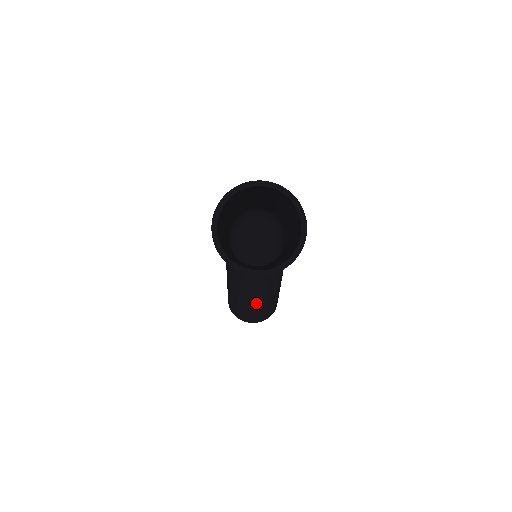
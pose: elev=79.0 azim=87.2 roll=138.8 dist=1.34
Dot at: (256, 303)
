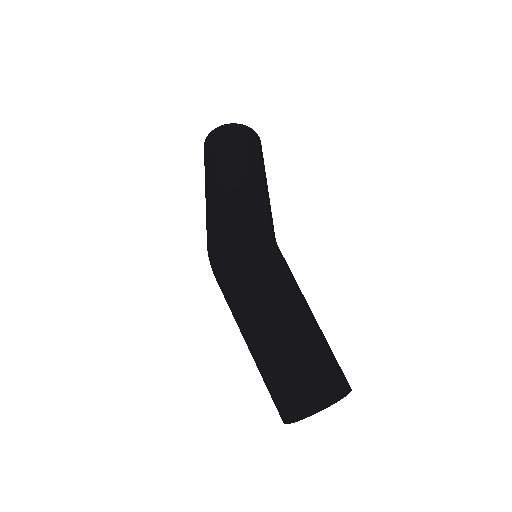
Dot at: occluded
